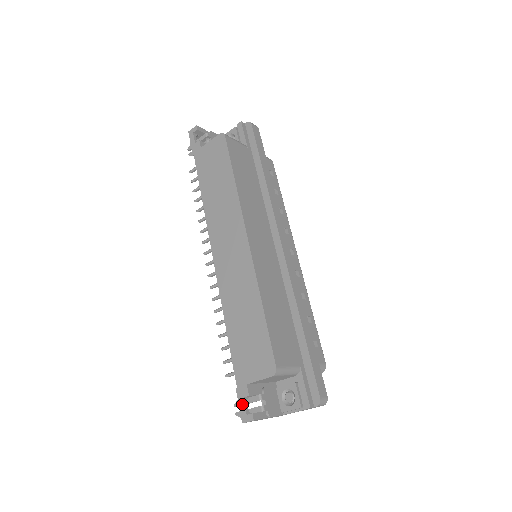
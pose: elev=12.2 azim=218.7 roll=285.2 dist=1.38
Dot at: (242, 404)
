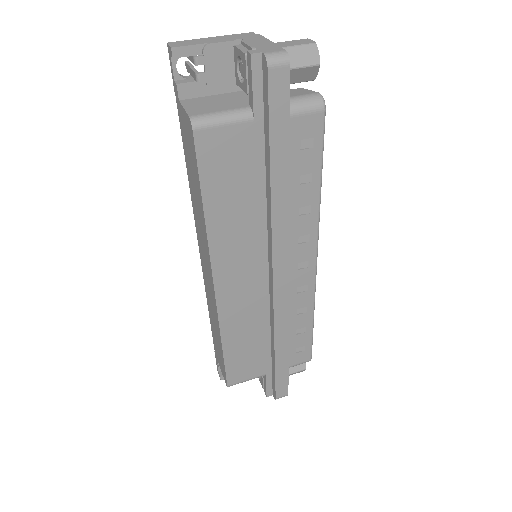
Dot at: (217, 364)
